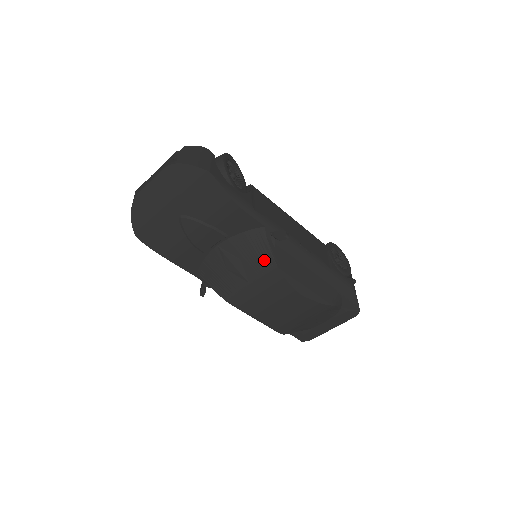
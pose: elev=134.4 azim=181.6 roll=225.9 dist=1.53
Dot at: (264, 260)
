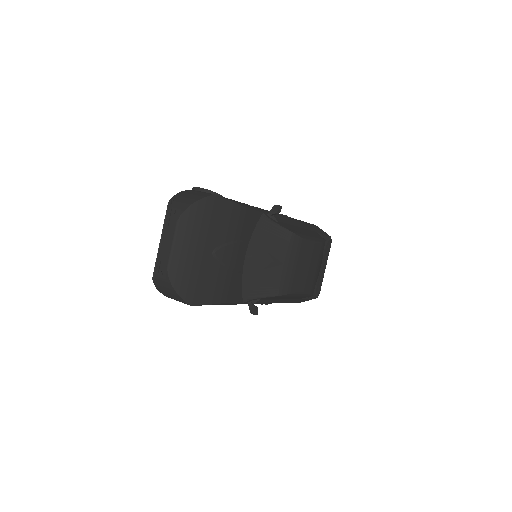
Dot at: (281, 236)
